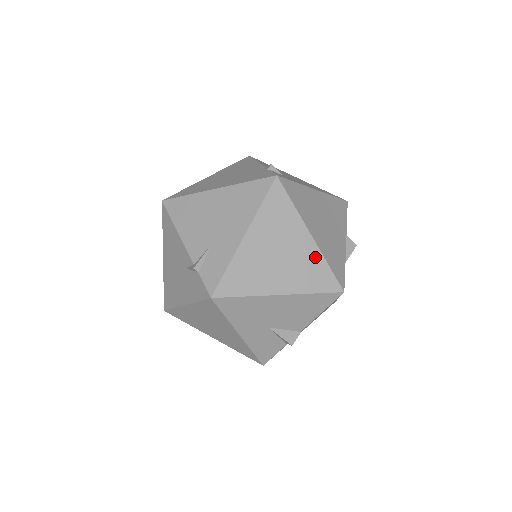
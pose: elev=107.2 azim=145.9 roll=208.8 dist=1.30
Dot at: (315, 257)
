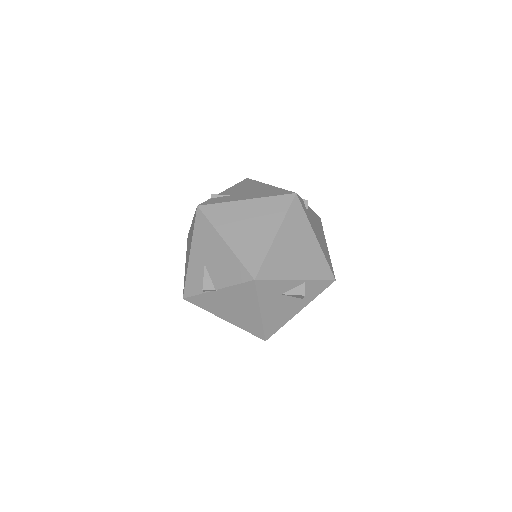
Dot at: (264, 246)
